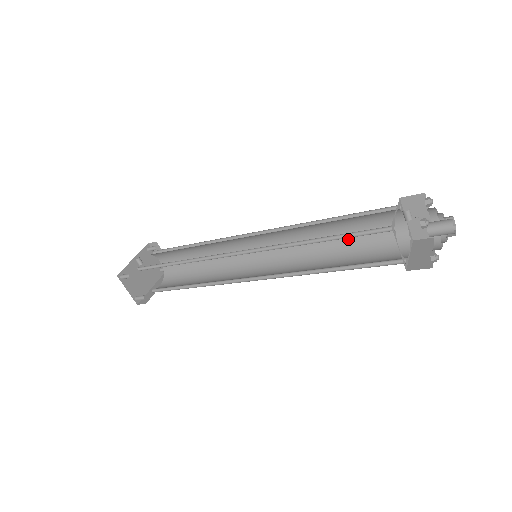
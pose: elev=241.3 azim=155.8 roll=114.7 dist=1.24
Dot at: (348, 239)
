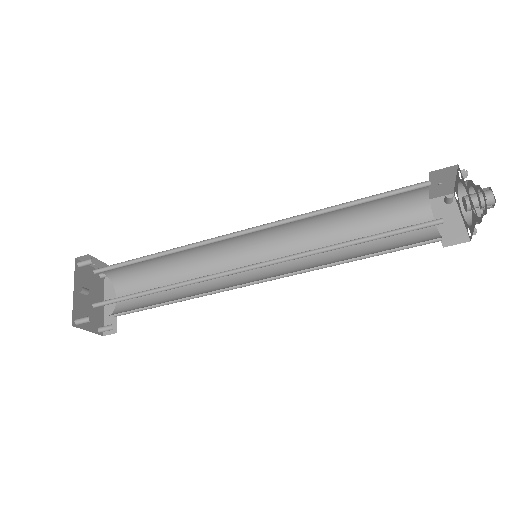
Dot at: (360, 213)
